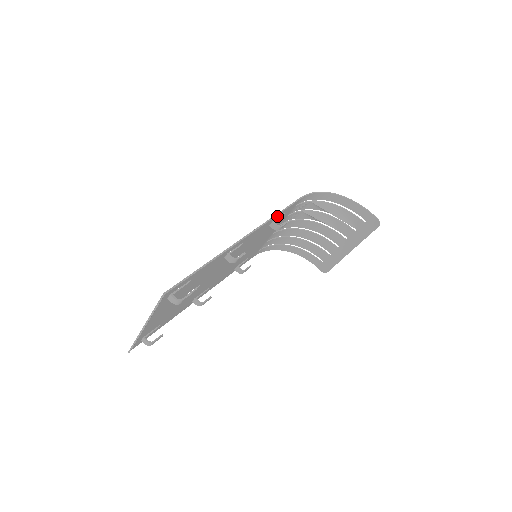
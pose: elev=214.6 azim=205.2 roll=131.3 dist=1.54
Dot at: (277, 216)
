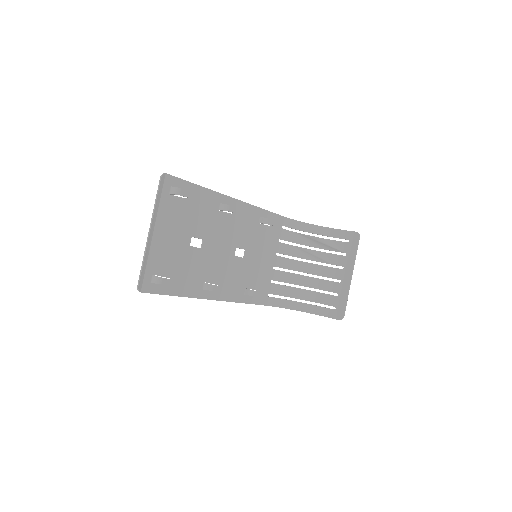
Dot at: (263, 213)
